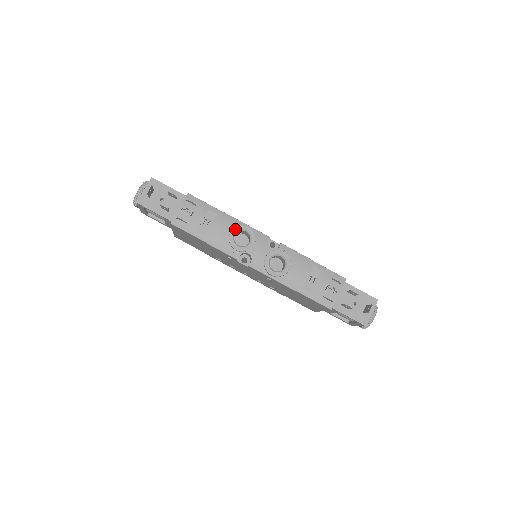
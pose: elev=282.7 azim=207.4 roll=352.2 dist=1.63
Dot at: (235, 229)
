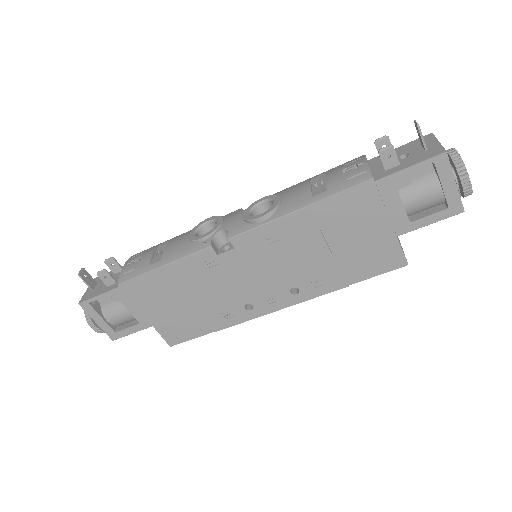
Dot at: (193, 230)
